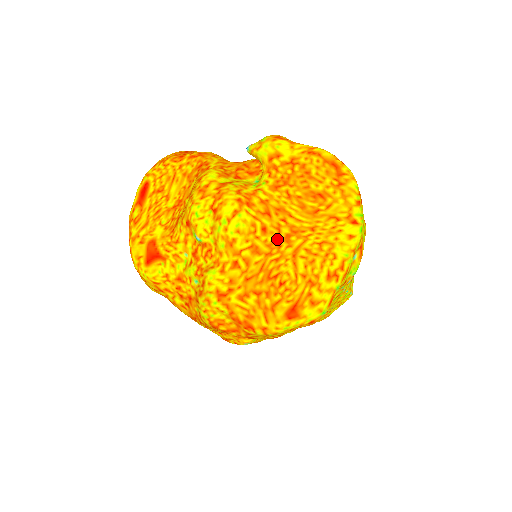
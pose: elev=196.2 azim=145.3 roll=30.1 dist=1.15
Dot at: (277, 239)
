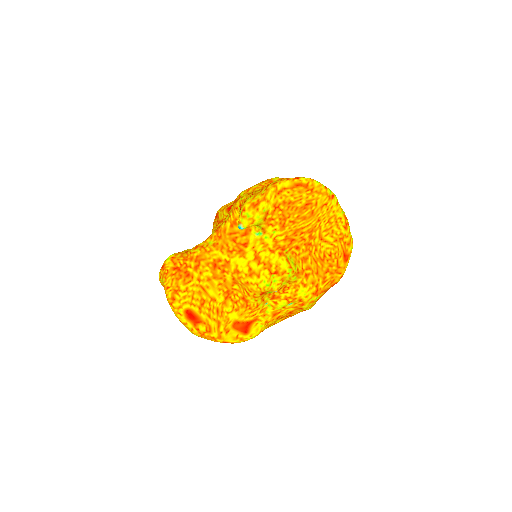
Dot at: (307, 243)
